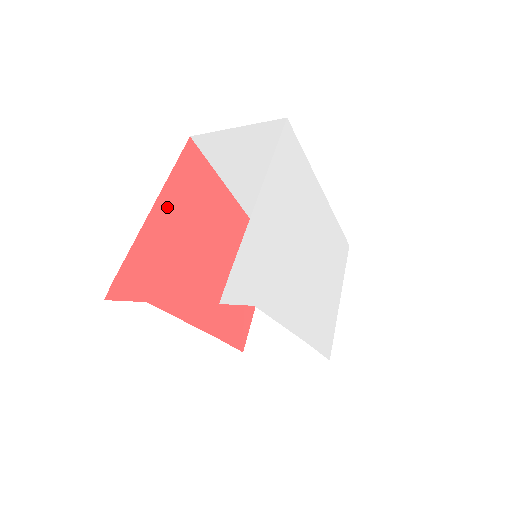
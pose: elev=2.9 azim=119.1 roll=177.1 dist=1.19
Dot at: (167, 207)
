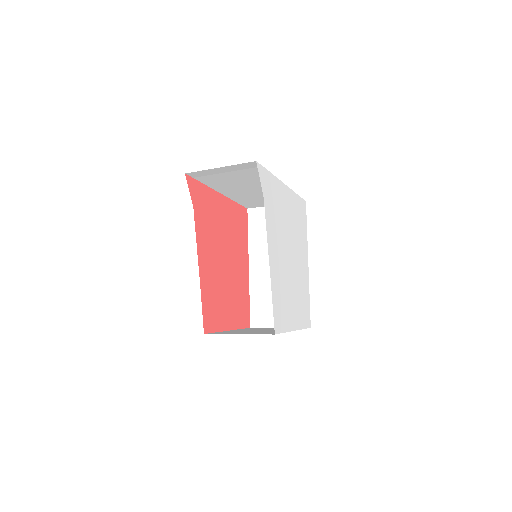
Dot at: (224, 205)
